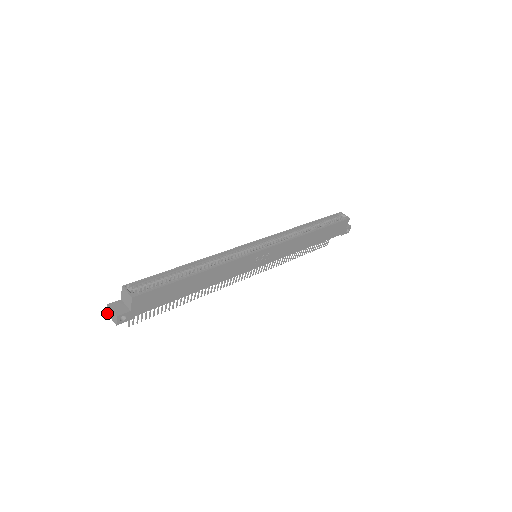
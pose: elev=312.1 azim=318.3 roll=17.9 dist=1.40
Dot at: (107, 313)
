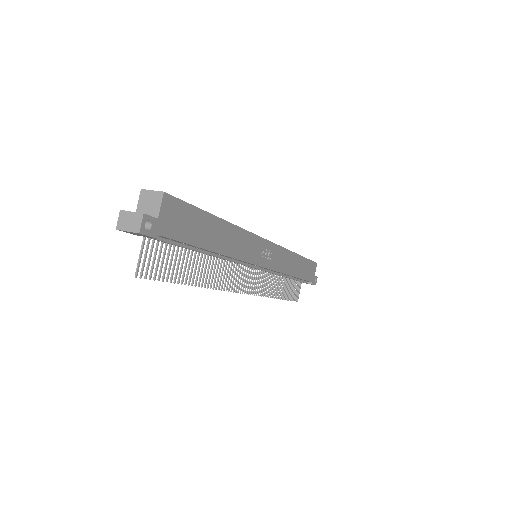
Dot at: (117, 227)
